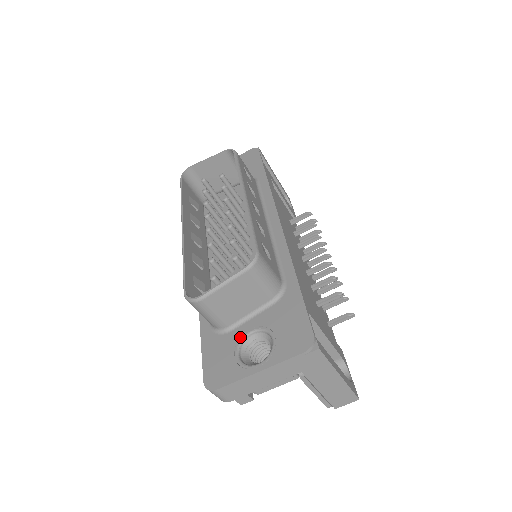
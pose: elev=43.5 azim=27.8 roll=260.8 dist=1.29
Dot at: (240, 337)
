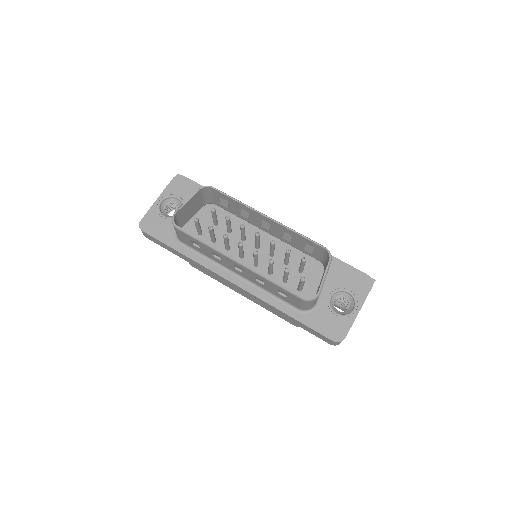
Dot at: (328, 304)
